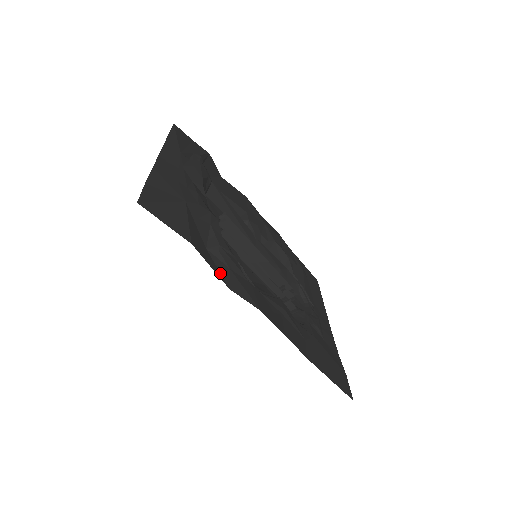
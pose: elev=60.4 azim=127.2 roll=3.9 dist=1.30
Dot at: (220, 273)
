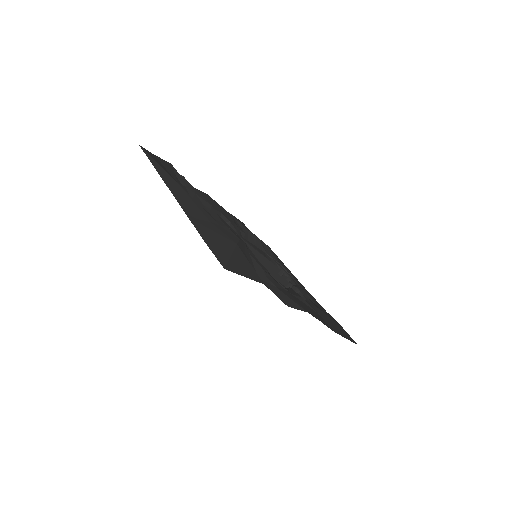
Dot at: occluded
